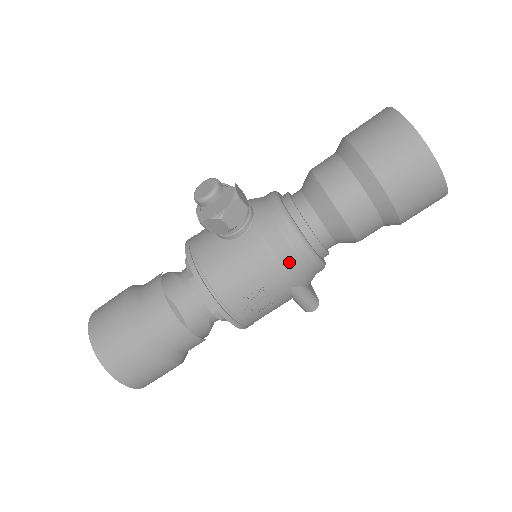
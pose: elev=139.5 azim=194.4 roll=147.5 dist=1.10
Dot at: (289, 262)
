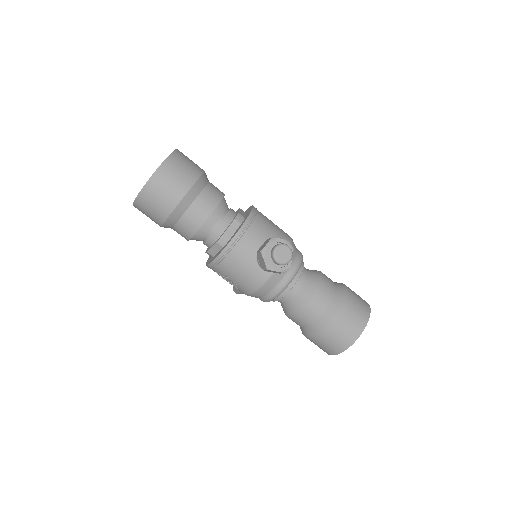
Dot at: (257, 295)
